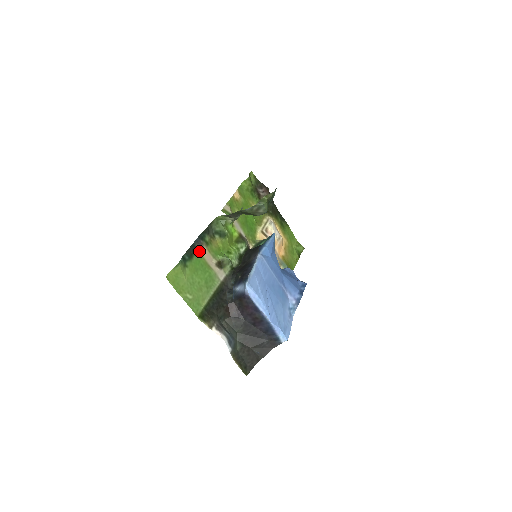
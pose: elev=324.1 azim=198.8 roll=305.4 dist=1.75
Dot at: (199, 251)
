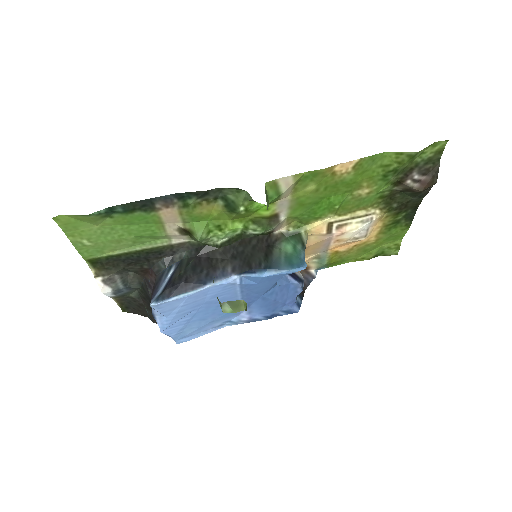
Dot at: (157, 209)
